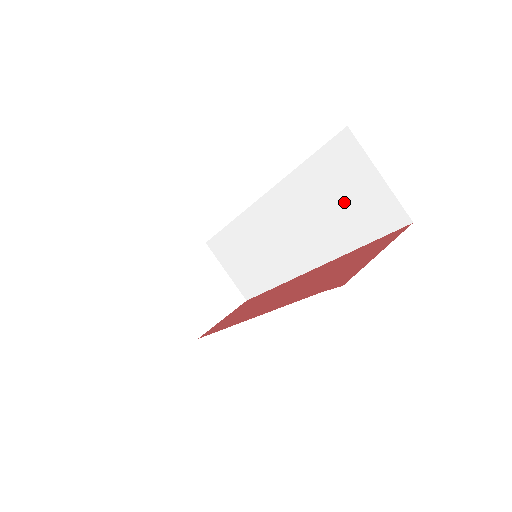
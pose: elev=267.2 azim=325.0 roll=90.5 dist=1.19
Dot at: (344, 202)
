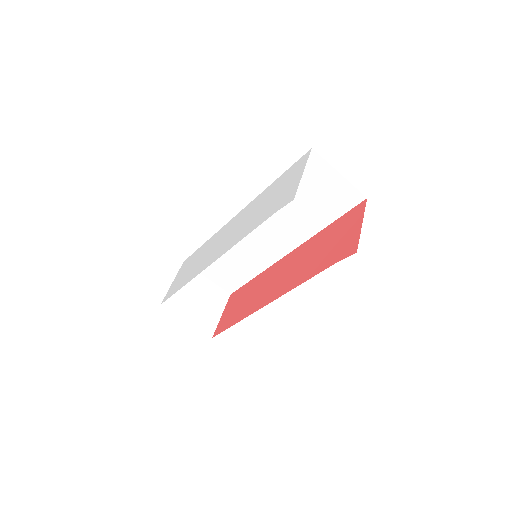
Dot at: (314, 198)
